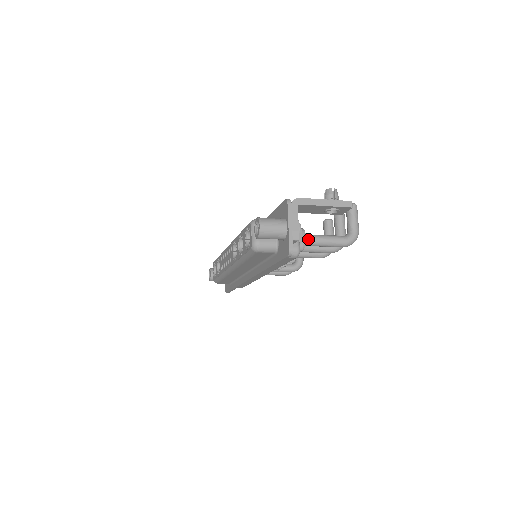
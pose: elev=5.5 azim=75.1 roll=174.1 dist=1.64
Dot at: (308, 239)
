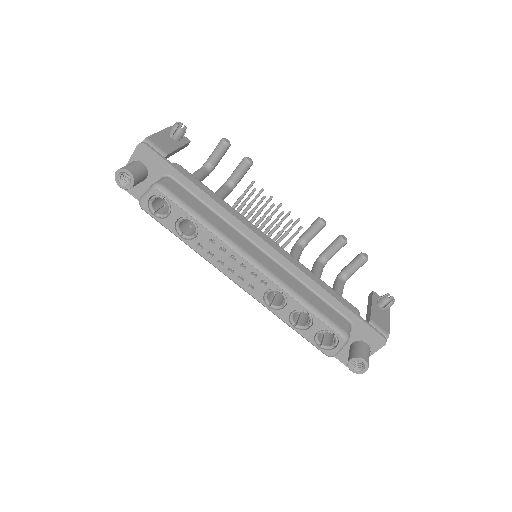
Dot at: occluded
